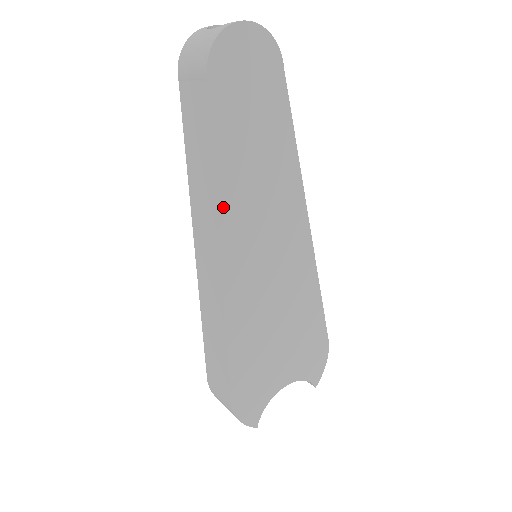
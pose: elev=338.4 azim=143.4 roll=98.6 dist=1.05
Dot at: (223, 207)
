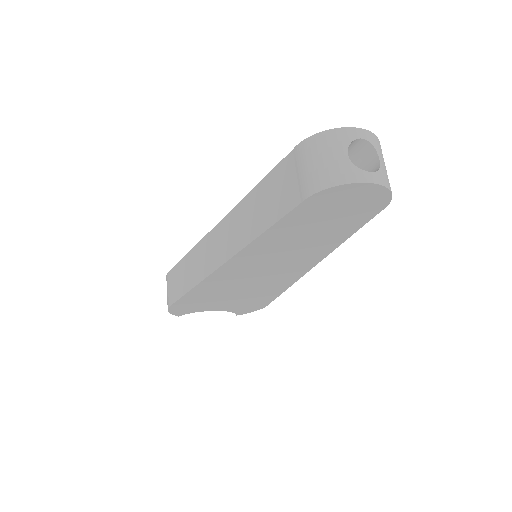
Dot at: (247, 250)
